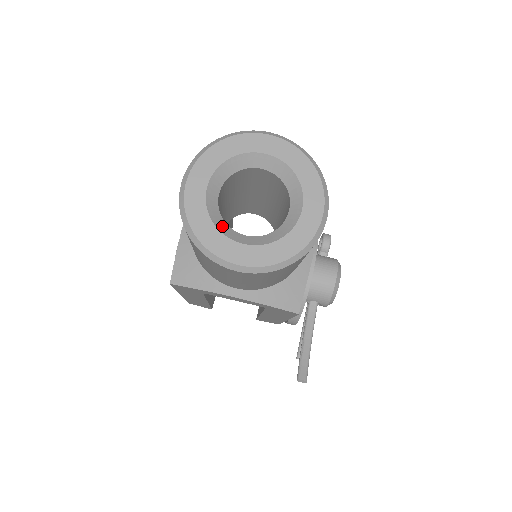
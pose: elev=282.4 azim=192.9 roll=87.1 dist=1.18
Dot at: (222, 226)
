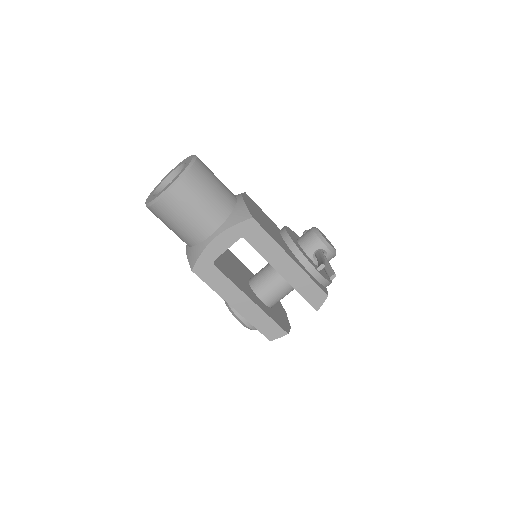
Dot at: occluded
